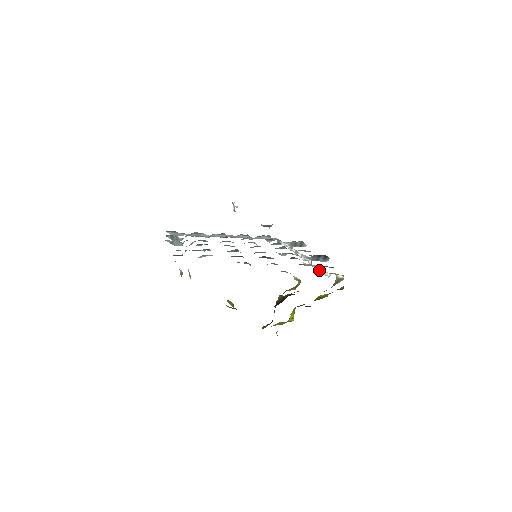
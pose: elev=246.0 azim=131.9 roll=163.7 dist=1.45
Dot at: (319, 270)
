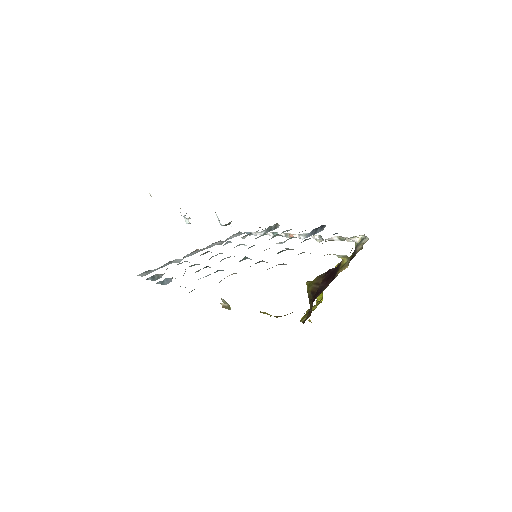
Dot at: (337, 240)
